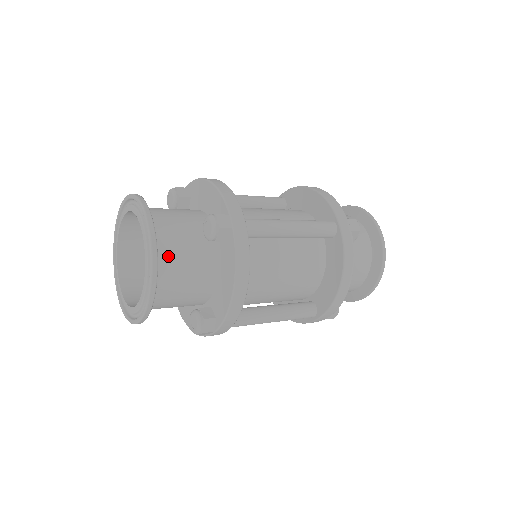
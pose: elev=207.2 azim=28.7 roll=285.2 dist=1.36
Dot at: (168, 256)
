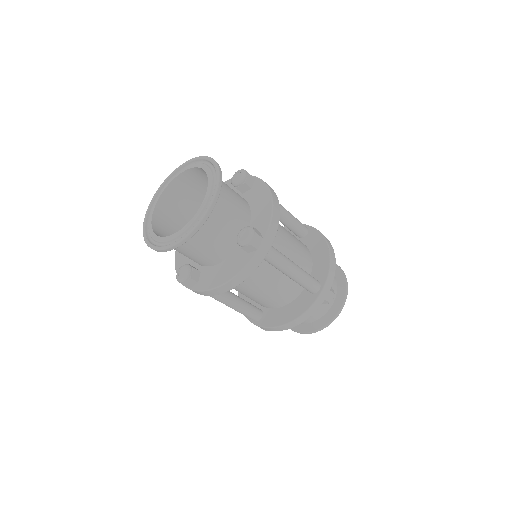
Dot at: (205, 230)
